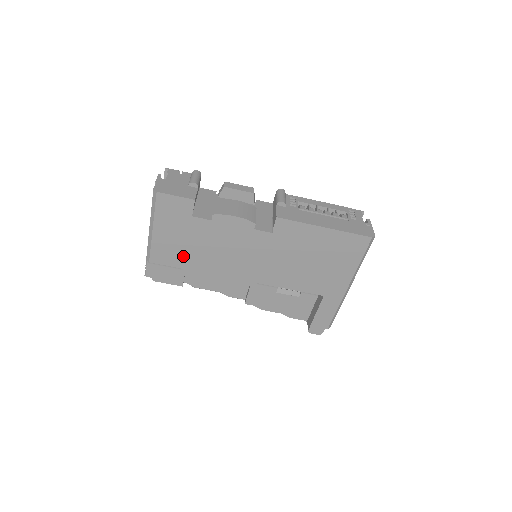
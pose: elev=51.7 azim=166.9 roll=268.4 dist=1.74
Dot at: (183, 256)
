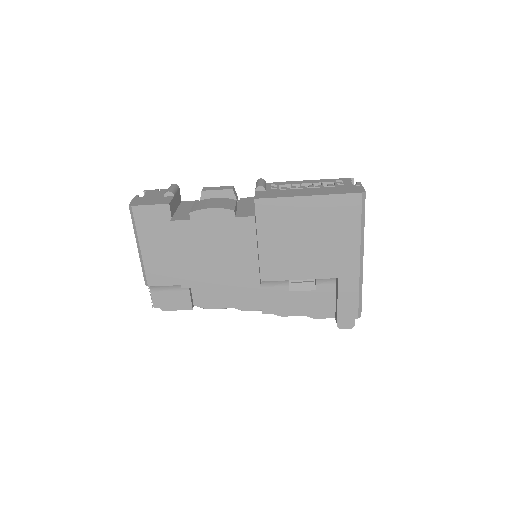
Dot at: (178, 270)
